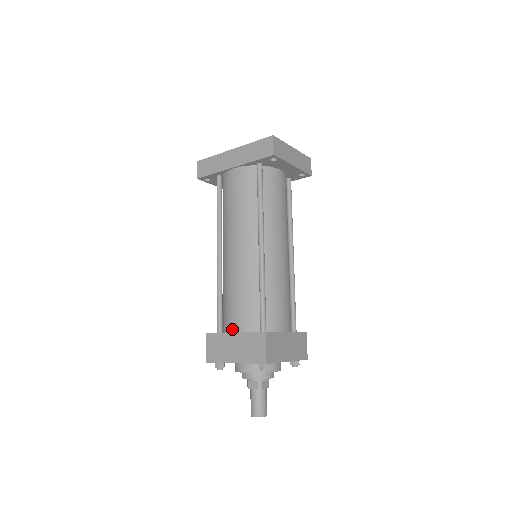
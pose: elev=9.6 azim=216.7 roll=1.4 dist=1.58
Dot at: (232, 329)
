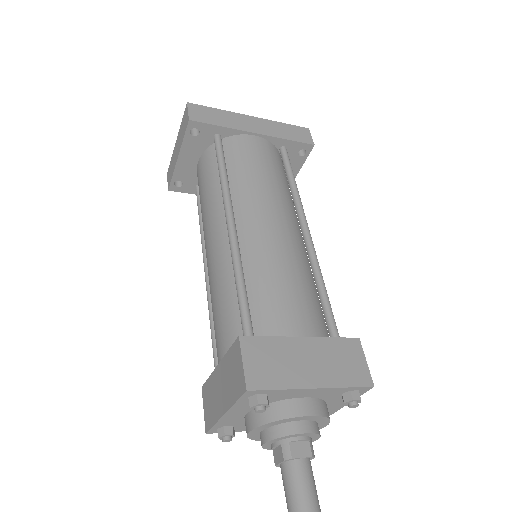
Dot at: (292, 332)
